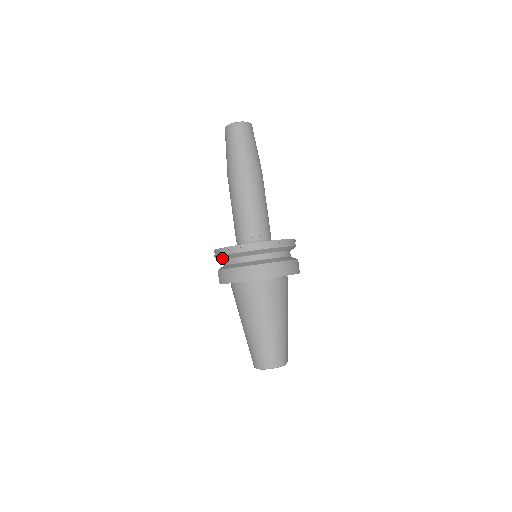
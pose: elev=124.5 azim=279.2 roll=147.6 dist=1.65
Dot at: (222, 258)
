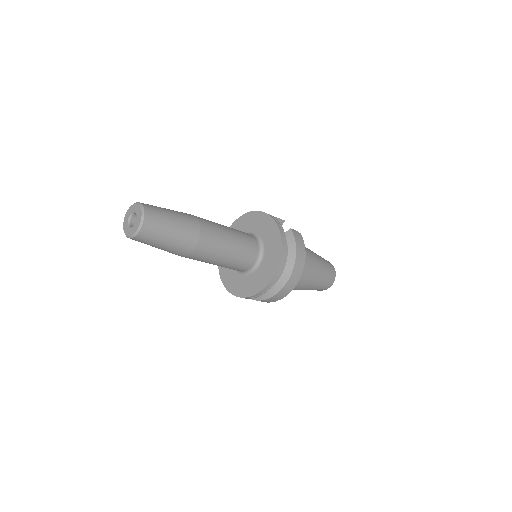
Dot at: occluded
